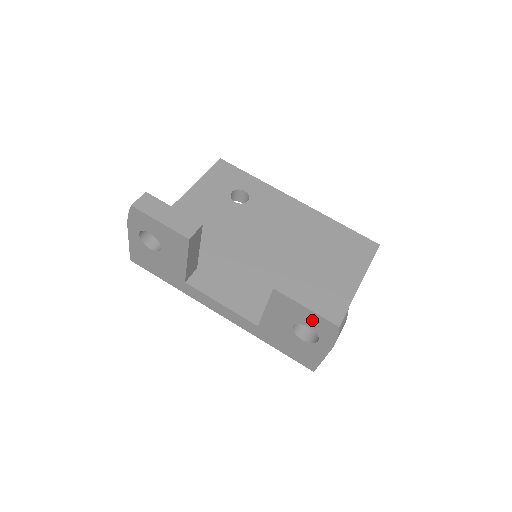
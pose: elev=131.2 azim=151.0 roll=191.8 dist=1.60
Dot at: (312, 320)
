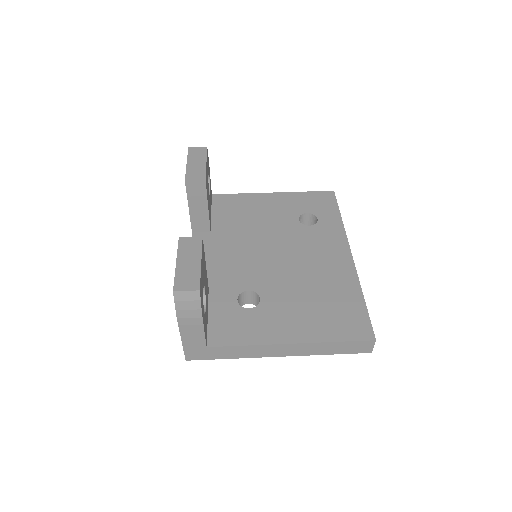
Dot at: occluded
